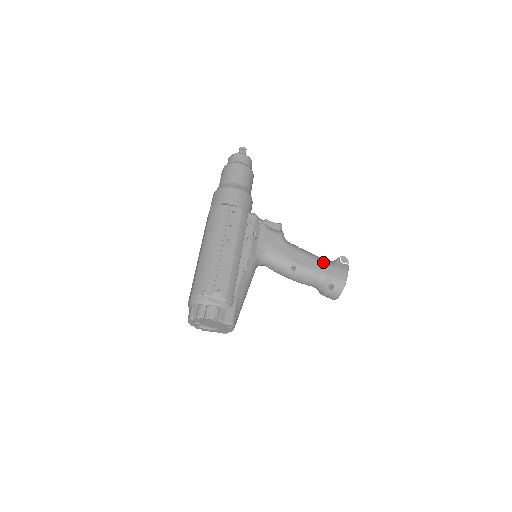
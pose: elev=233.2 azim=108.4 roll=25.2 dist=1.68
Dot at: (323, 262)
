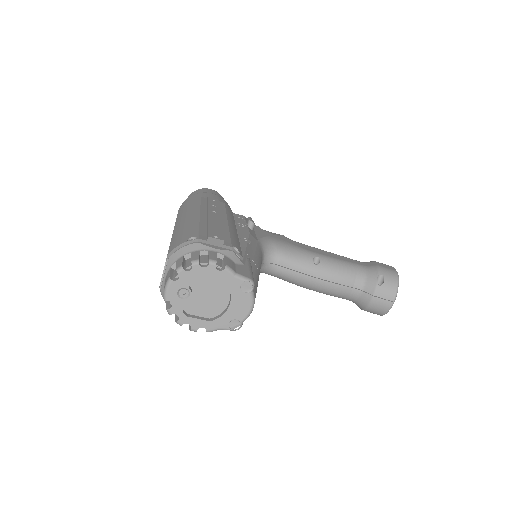
Dot at: occluded
